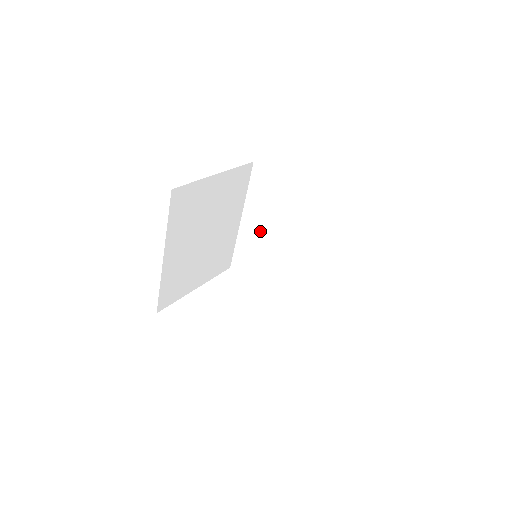
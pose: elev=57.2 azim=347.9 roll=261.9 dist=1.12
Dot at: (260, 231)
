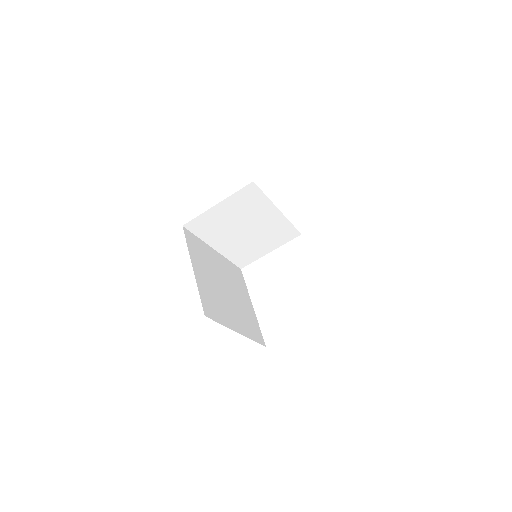
Dot at: (233, 240)
